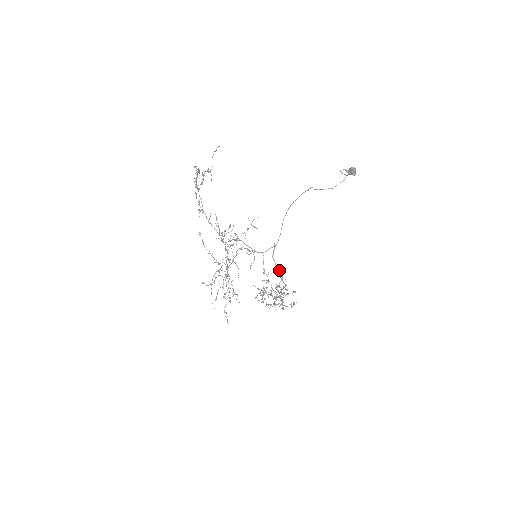
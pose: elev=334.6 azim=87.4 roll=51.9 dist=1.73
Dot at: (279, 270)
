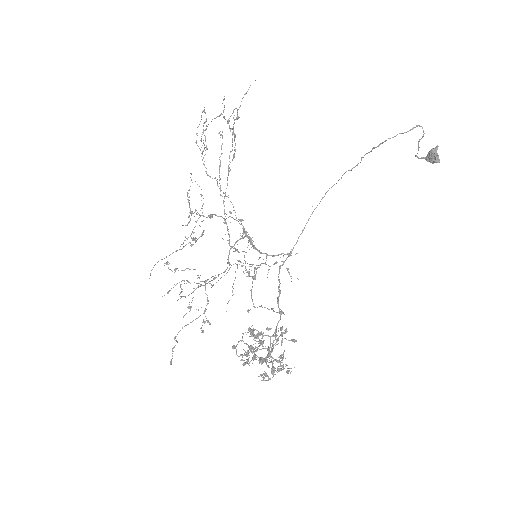
Dot at: occluded
